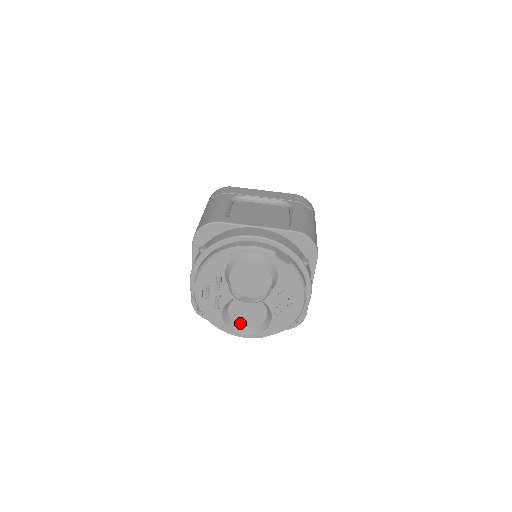
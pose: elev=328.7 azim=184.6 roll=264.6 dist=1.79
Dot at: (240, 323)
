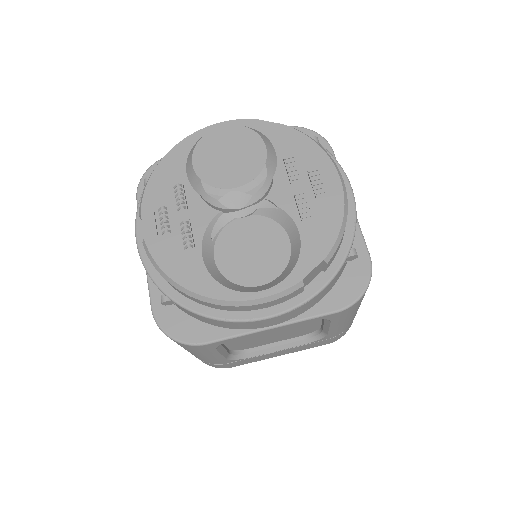
Dot at: (246, 281)
